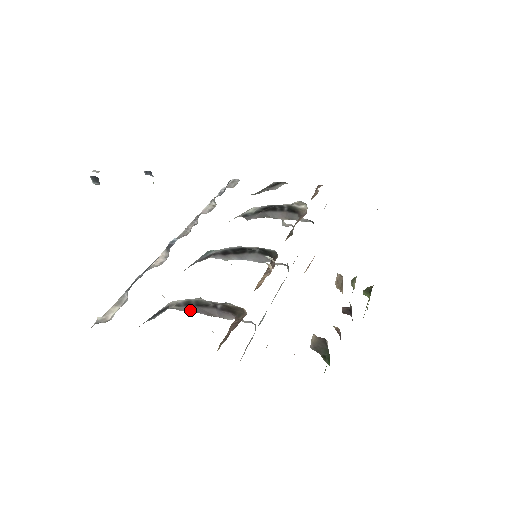
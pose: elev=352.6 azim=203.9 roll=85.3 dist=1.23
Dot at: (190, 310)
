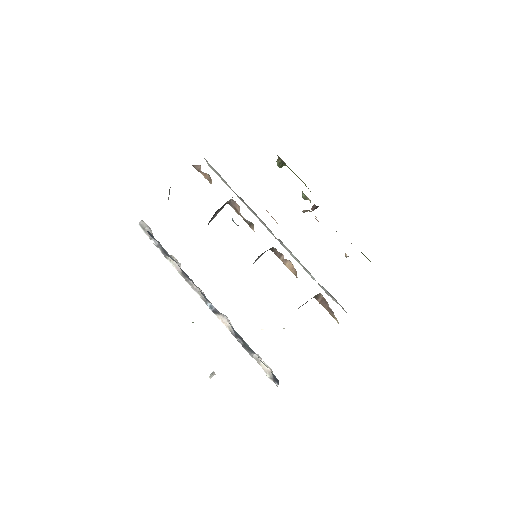
Dot at: occluded
